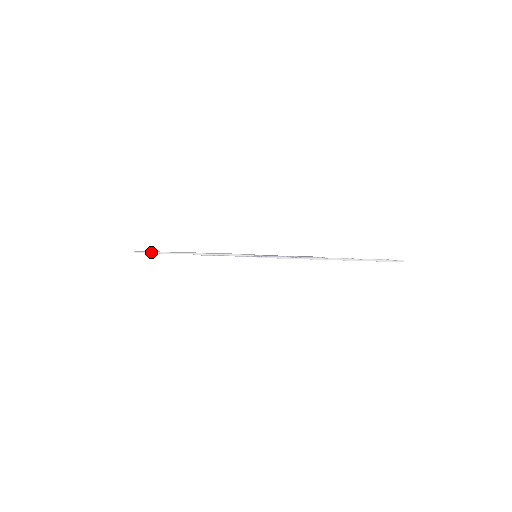
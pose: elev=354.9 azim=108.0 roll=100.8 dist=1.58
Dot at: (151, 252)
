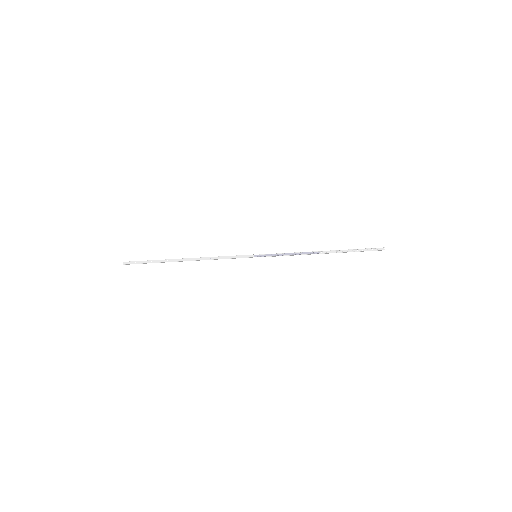
Dot at: (144, 263)
